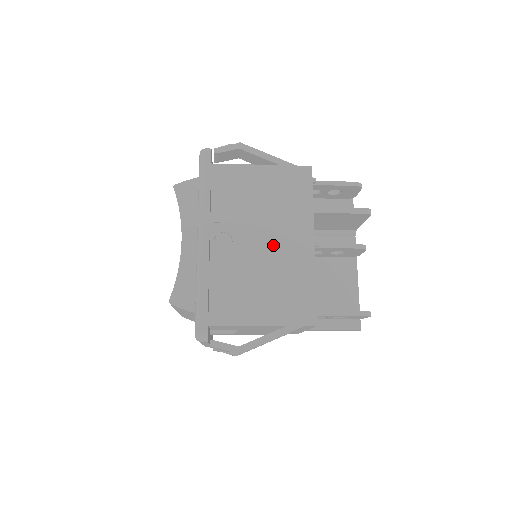
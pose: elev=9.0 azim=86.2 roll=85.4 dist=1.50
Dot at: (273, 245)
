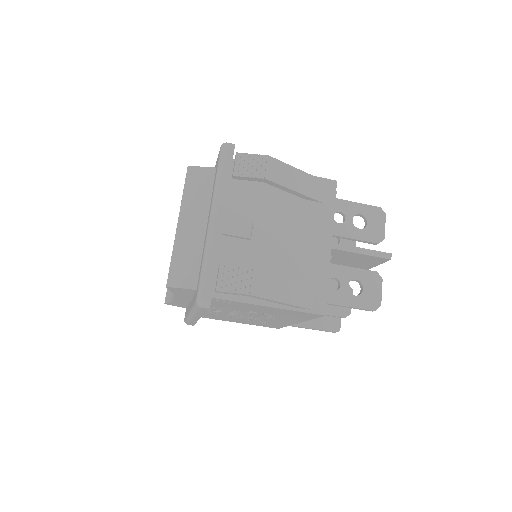
Dot at: occluded
